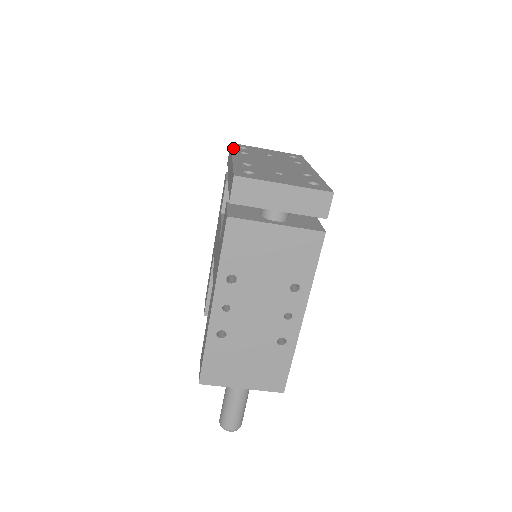
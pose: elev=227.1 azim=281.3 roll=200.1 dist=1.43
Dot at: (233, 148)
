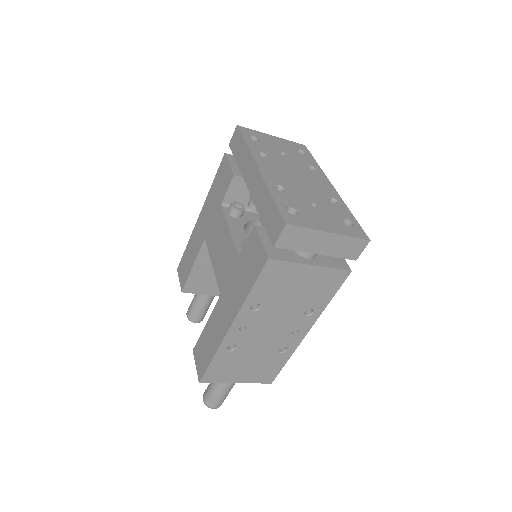
Dot at: (247, 142)
